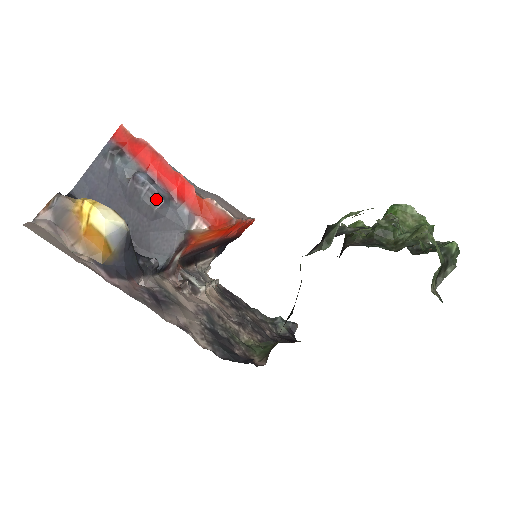
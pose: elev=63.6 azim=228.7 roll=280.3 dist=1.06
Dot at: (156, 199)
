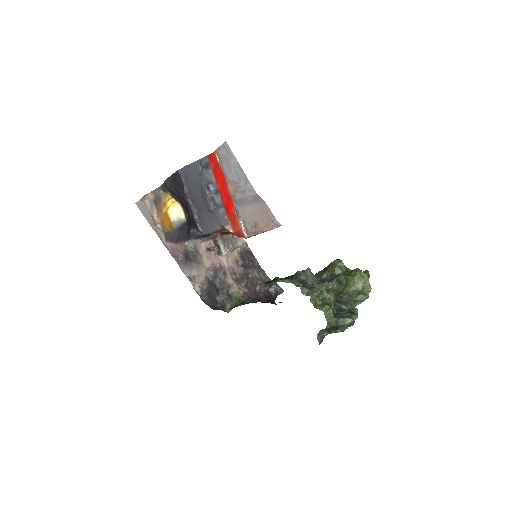
Dot at: (213, 204)
